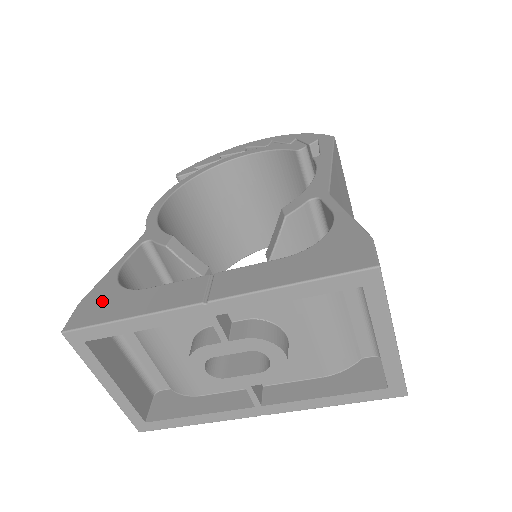
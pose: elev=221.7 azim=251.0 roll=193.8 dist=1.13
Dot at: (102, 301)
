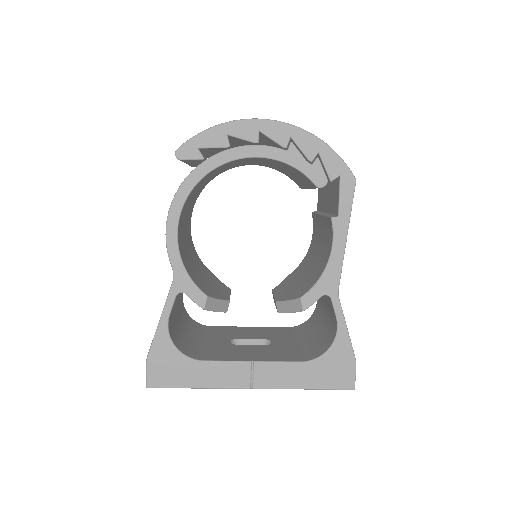
Dot at: (168, 365)
